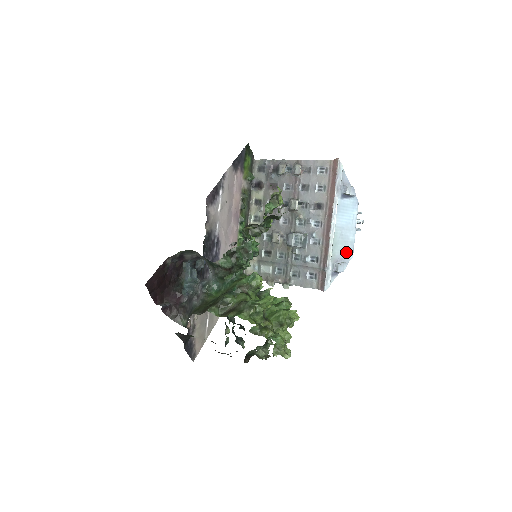
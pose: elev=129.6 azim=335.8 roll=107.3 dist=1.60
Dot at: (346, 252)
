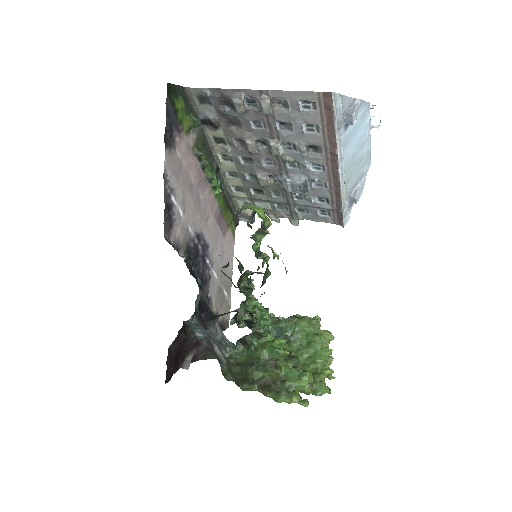
Dot at: (362, 170)
